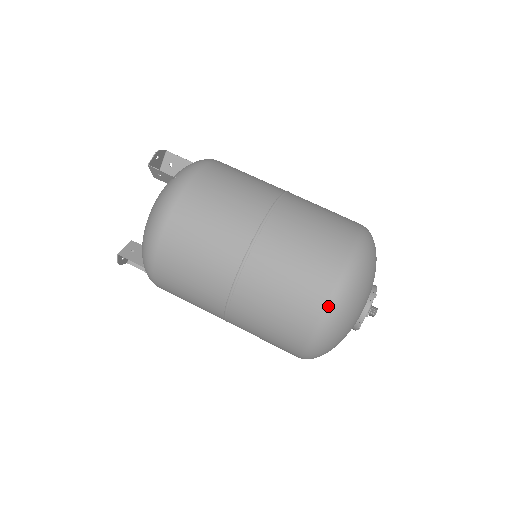
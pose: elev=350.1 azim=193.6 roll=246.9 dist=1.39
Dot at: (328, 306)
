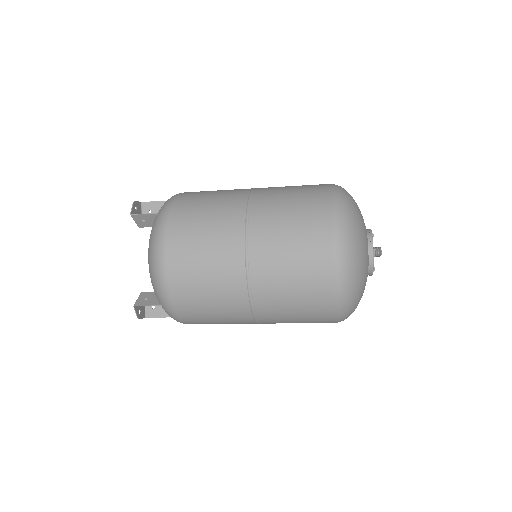
Dot at: (335, 247)
